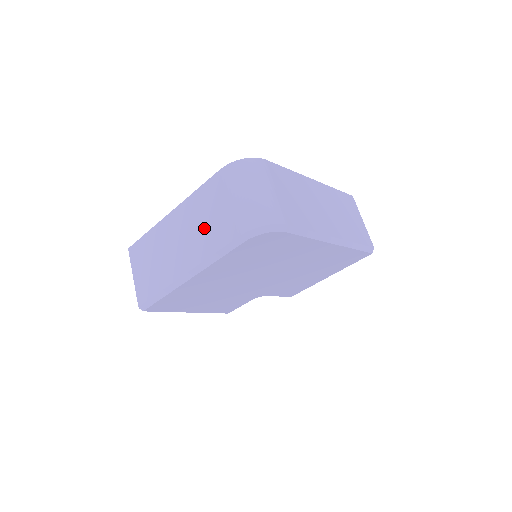
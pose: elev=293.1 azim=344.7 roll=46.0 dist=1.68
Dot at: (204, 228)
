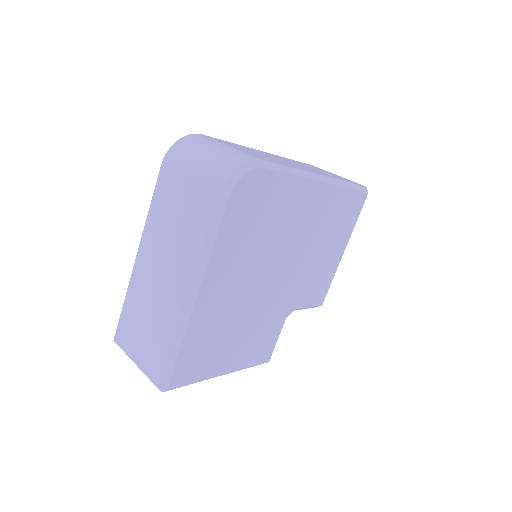
Dot at: (179, 230)
